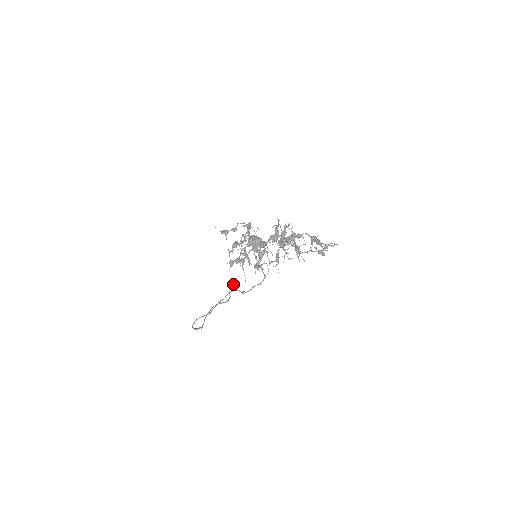
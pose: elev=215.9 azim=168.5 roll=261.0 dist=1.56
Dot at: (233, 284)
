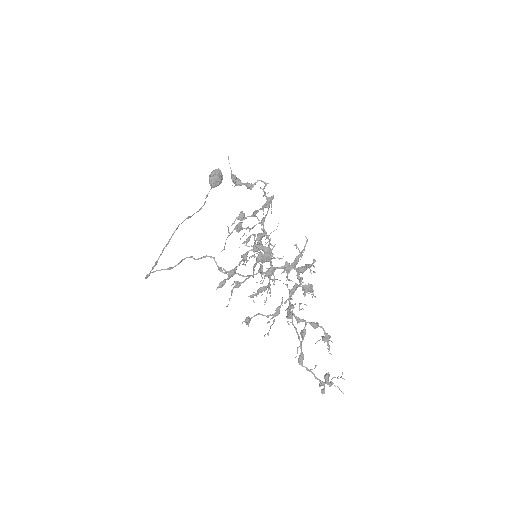
Dot at: (216, 182)
